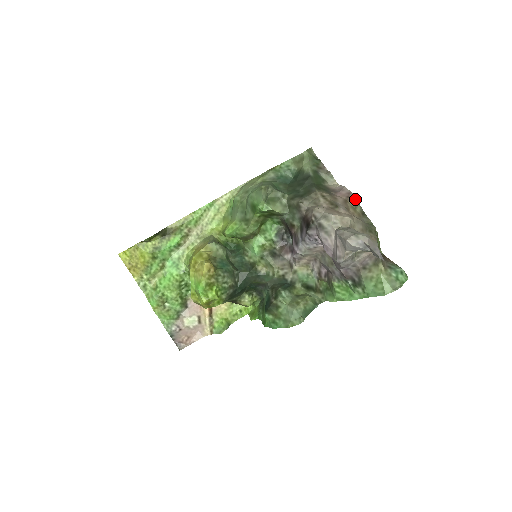
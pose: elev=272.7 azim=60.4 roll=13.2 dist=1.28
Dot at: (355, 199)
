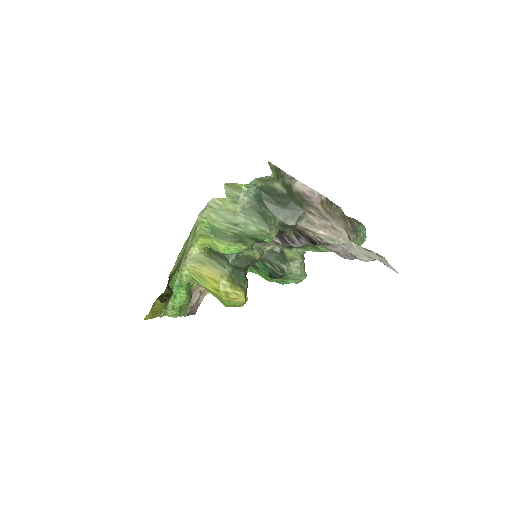
Dot at: (326, 199)
